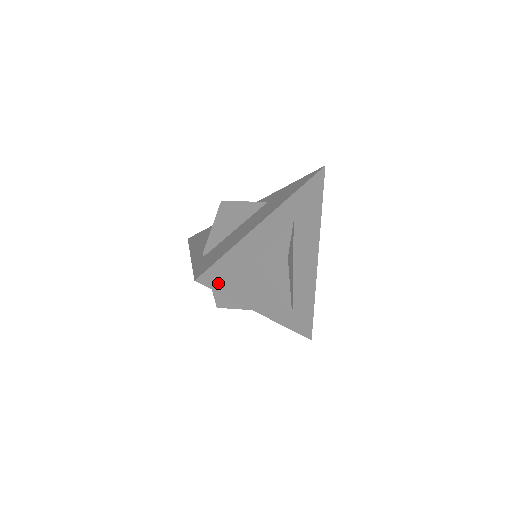
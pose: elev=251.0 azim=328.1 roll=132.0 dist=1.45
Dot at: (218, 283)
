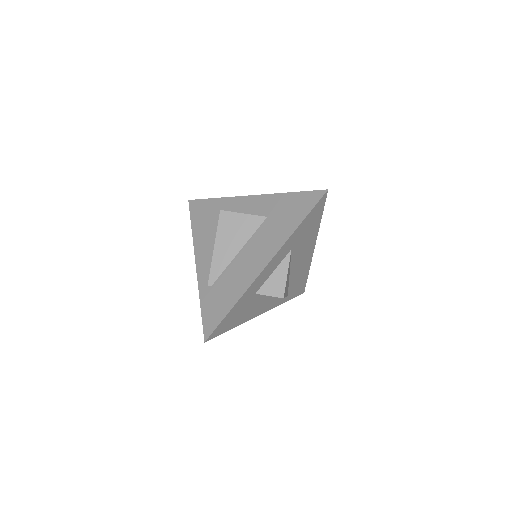
Dot at: (224, 329)
